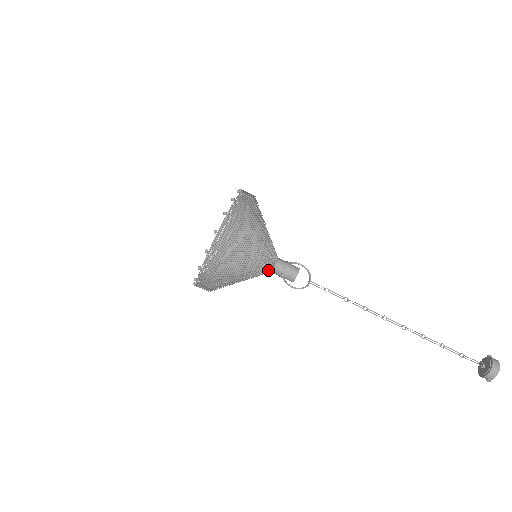
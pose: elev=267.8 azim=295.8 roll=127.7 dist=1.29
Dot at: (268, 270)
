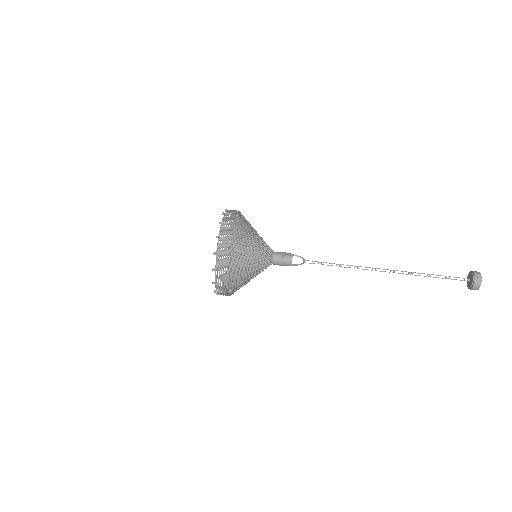
Dot at: (269, 254)
